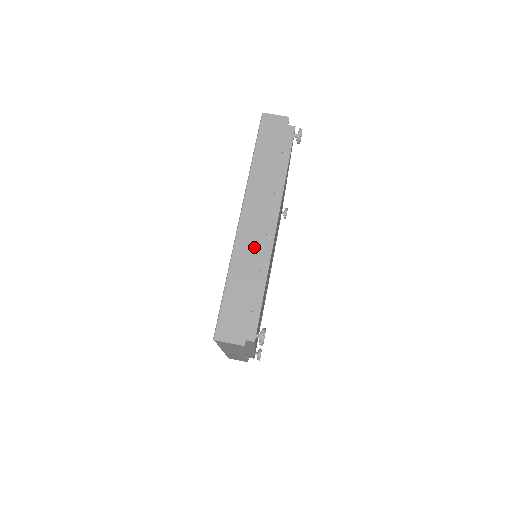
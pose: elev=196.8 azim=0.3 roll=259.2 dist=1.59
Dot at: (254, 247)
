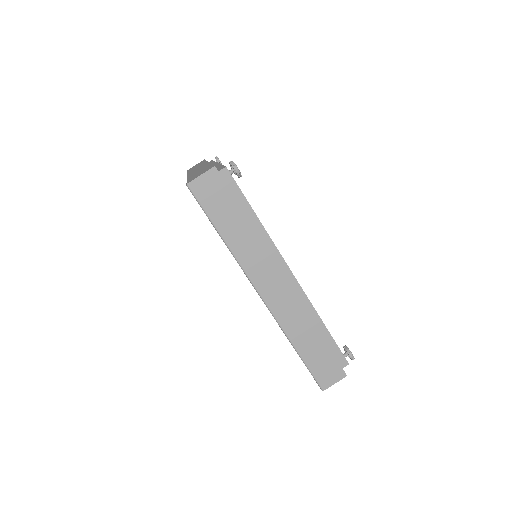
Dot at: (293, 308)
